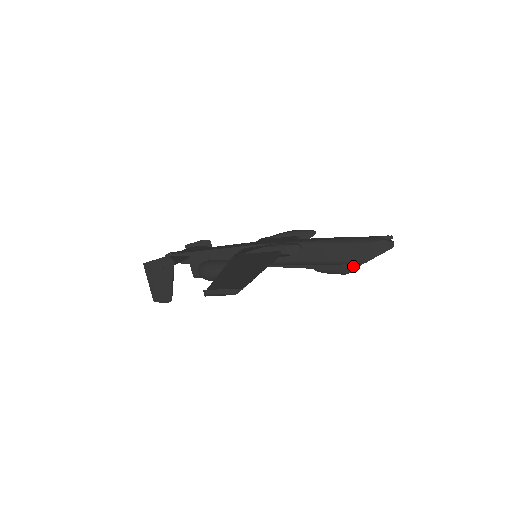
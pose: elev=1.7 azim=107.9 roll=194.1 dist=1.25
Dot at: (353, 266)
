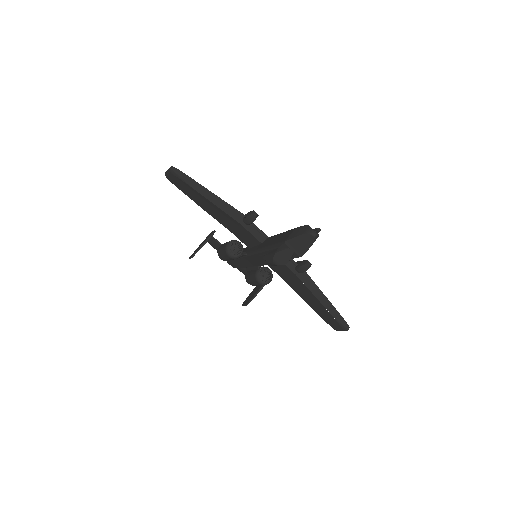
Dot at: (279, 249)
